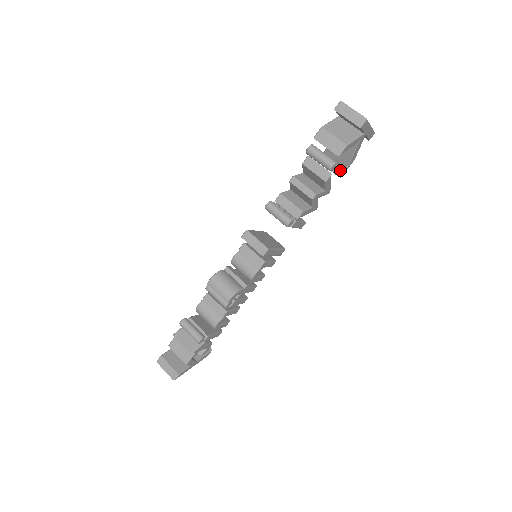
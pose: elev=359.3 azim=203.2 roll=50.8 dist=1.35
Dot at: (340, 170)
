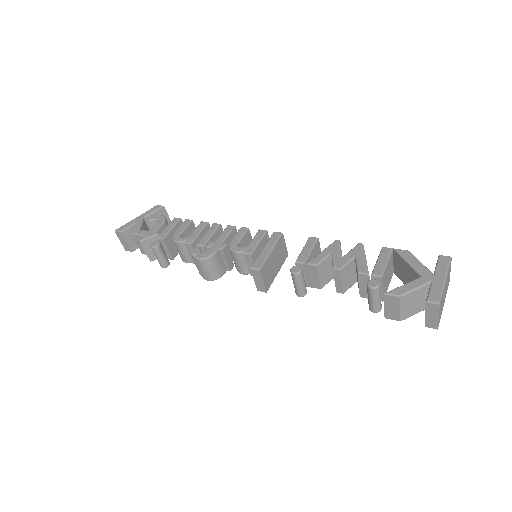
Dot at: occluded
